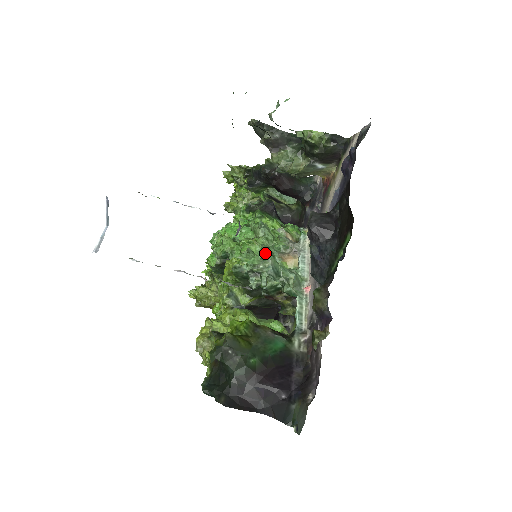
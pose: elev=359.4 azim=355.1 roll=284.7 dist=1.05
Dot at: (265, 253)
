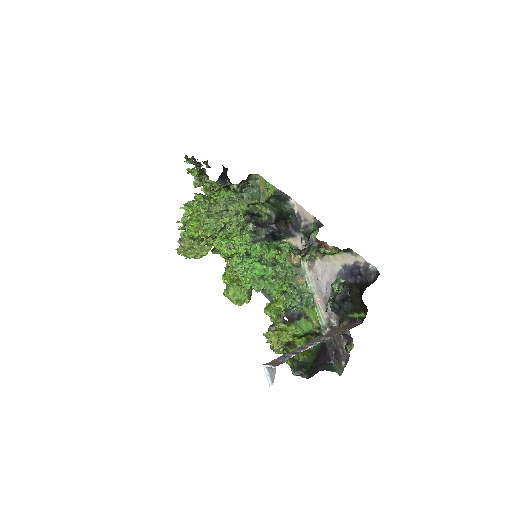
Dot at: (293, 291)
